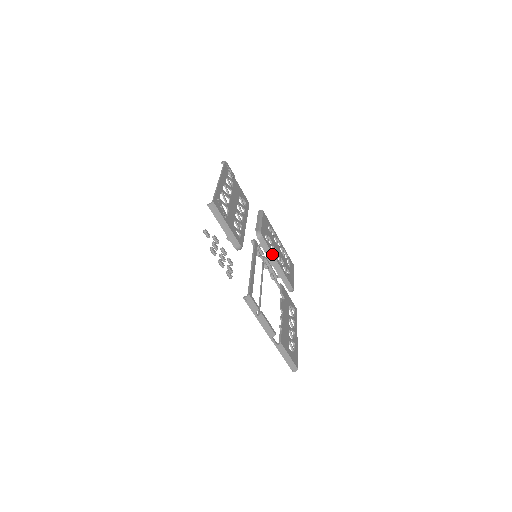
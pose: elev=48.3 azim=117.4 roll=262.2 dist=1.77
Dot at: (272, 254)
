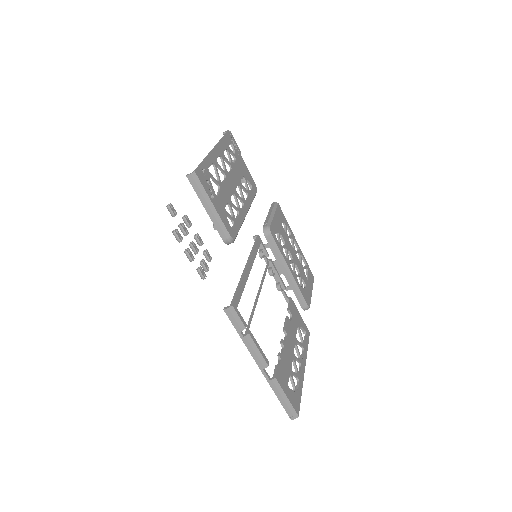
Dot at: (283, 258)
